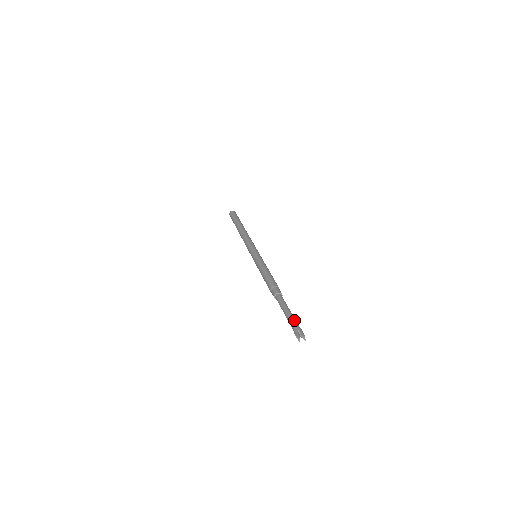
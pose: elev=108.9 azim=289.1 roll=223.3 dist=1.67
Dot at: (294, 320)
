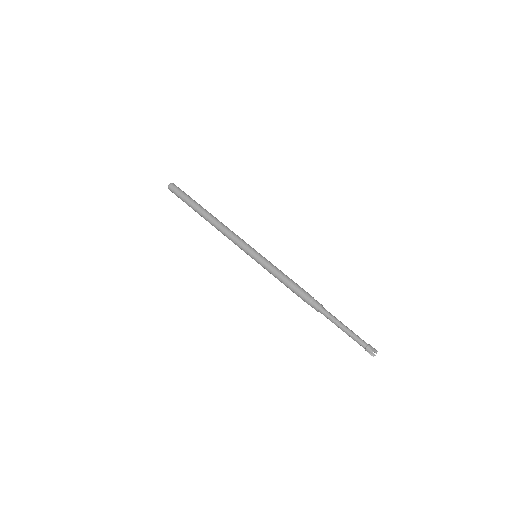
Dot at: (358, 337)
